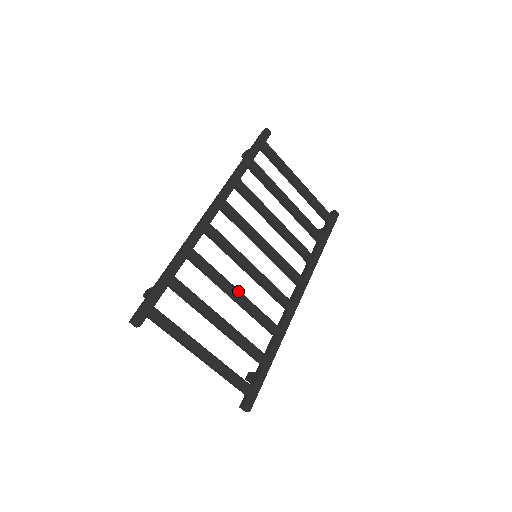
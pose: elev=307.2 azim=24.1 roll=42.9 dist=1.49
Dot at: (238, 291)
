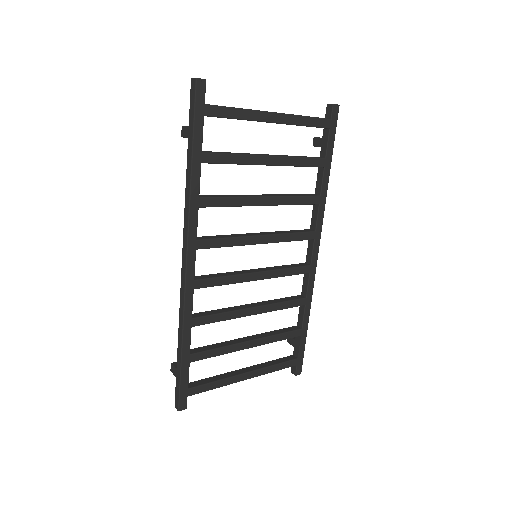
Dot at: (253, 309)
